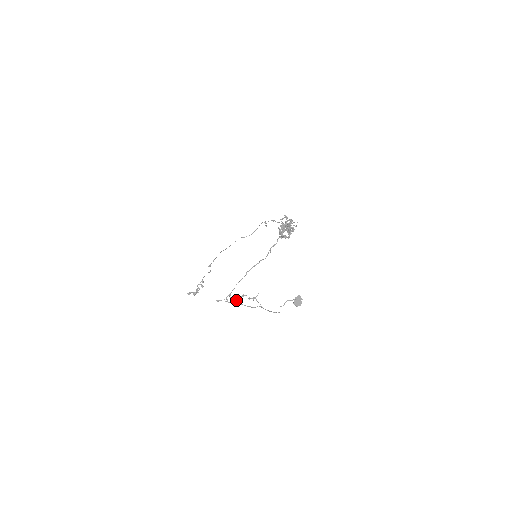
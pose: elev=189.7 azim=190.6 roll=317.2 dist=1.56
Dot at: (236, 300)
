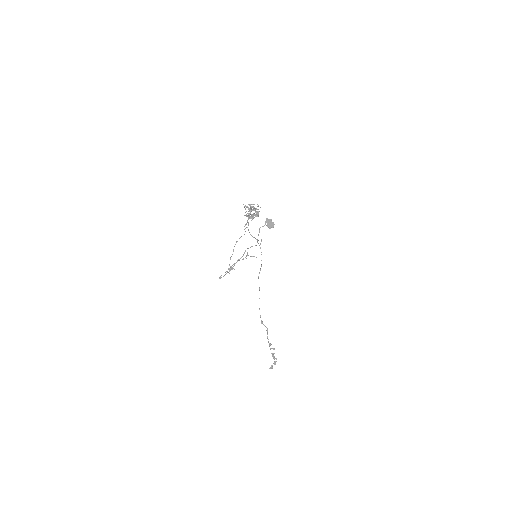
Dot at: occluded
